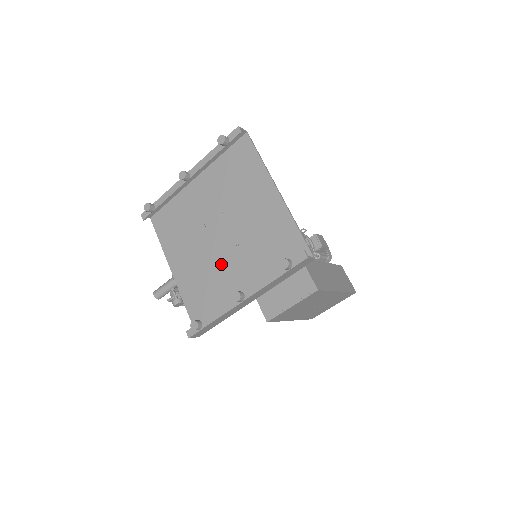
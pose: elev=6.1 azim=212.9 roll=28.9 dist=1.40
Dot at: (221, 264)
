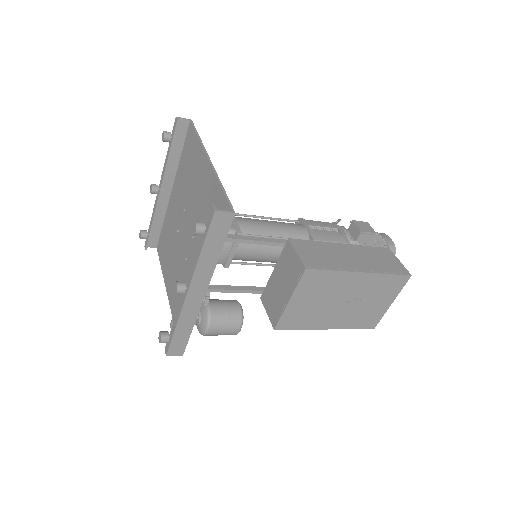
Dot at: (187, 264)
